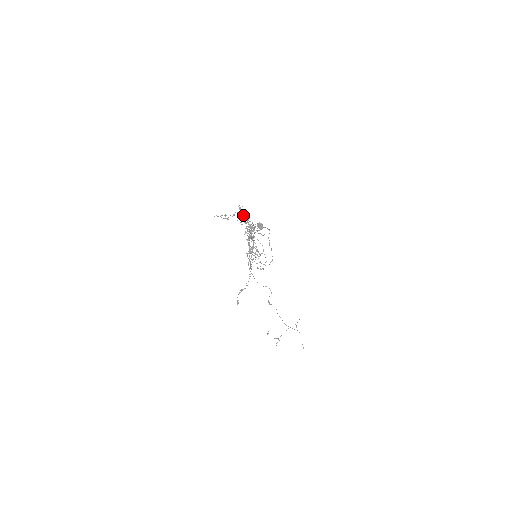
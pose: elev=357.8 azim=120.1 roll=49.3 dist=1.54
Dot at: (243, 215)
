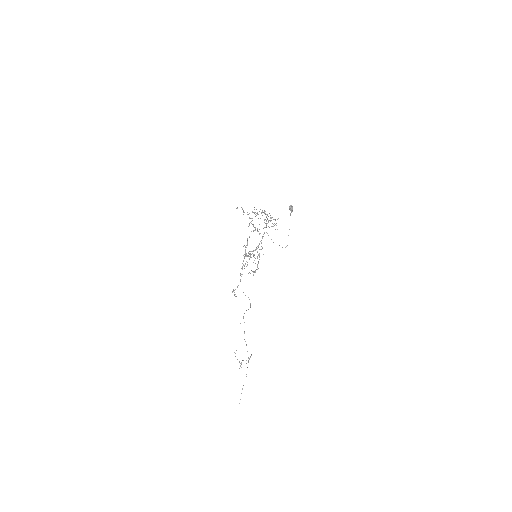
Dot at: occluded
